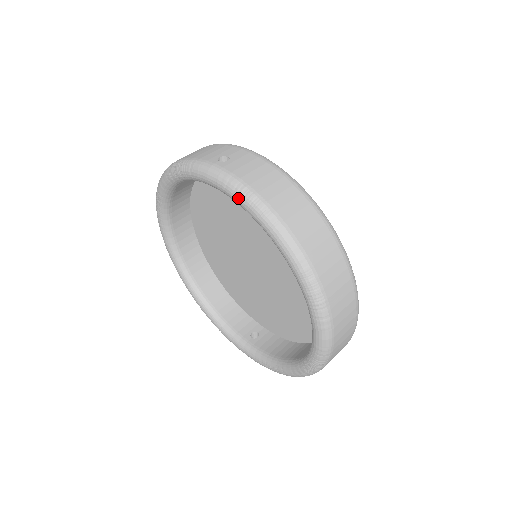
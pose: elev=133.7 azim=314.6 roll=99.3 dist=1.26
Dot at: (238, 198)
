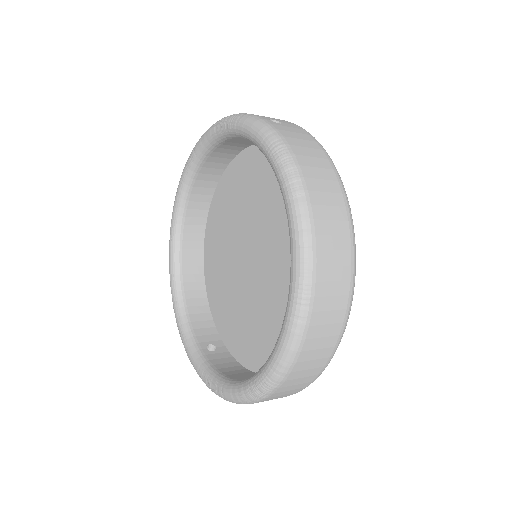
Dot at: (272, 152)
